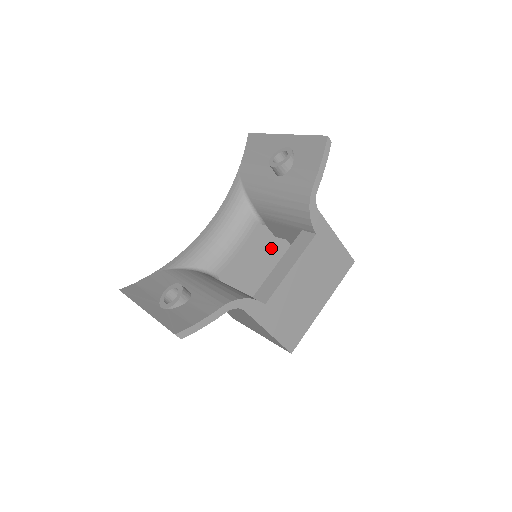
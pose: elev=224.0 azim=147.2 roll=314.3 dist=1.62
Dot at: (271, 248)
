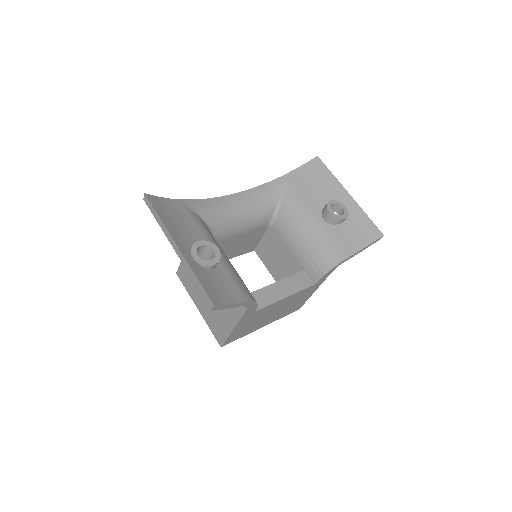
Dot at: occluded
